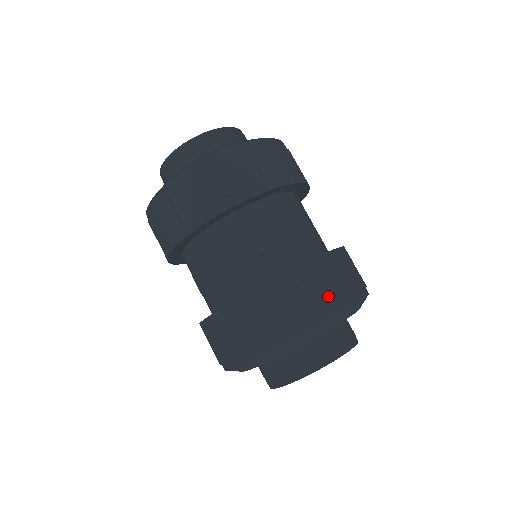
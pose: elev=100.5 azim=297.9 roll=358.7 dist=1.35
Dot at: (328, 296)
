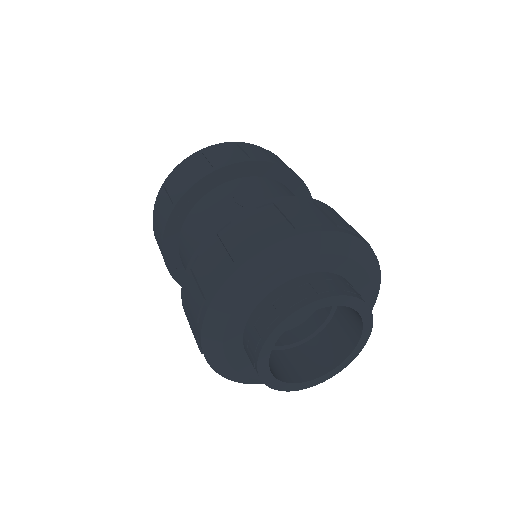
Dot at: (305, 217)
